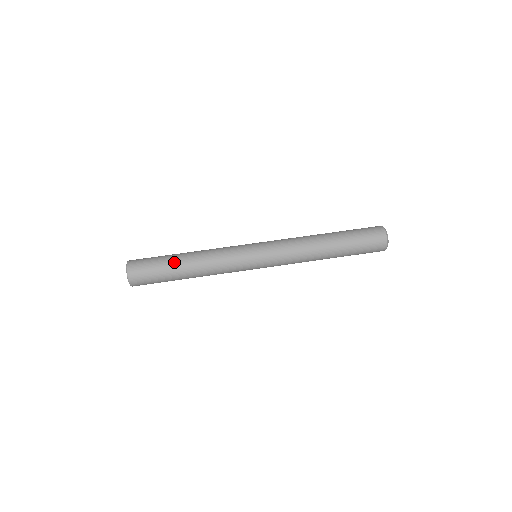
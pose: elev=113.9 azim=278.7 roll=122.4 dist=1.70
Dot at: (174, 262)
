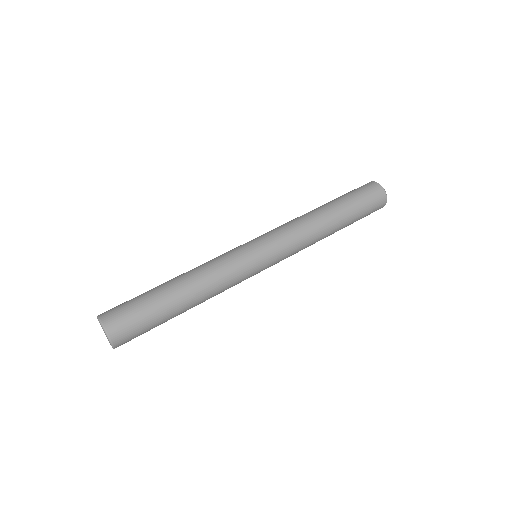
Dot at: (162, 291)
